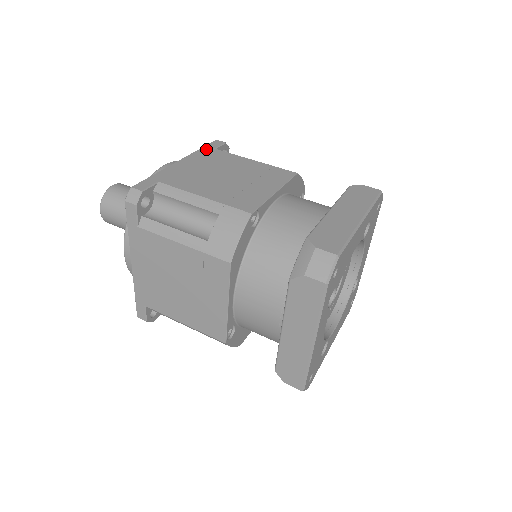
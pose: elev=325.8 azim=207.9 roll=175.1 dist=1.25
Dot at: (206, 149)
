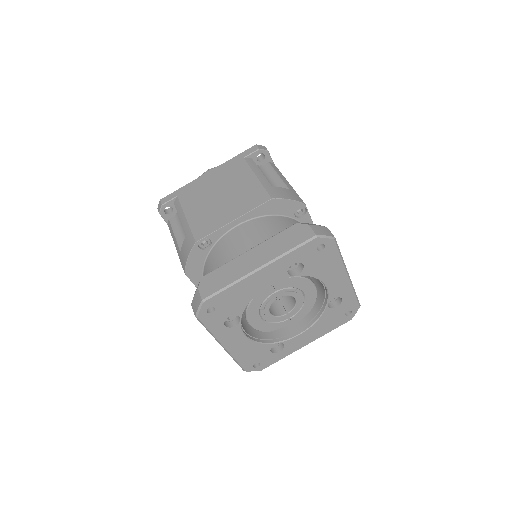
Dot at: (237, 158)
